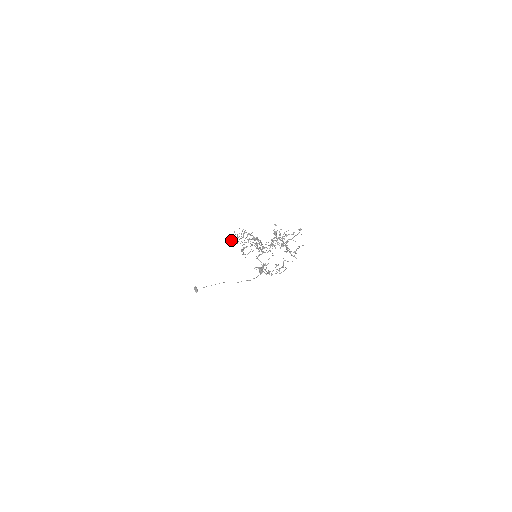
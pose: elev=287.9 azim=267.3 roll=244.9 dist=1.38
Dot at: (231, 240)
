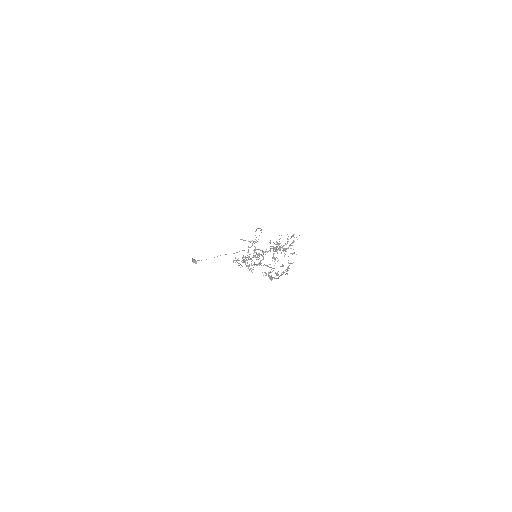
Dot at: occluded
